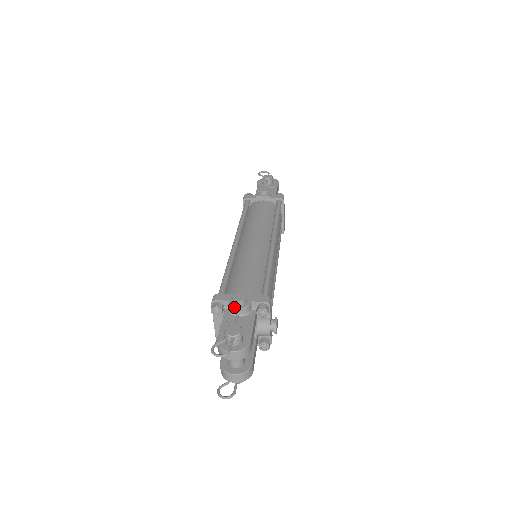
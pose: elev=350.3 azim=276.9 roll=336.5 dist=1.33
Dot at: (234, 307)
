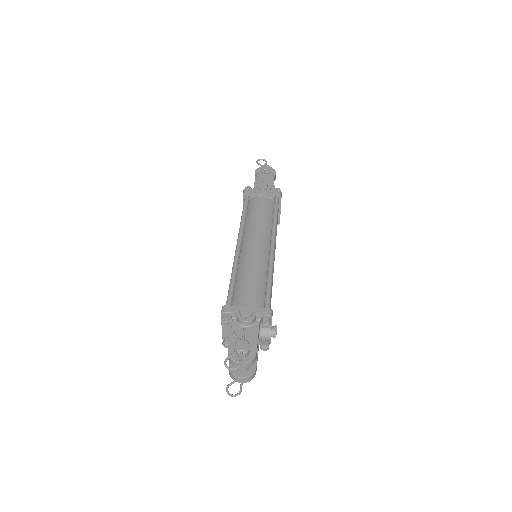
Dot at: (241, 320)
